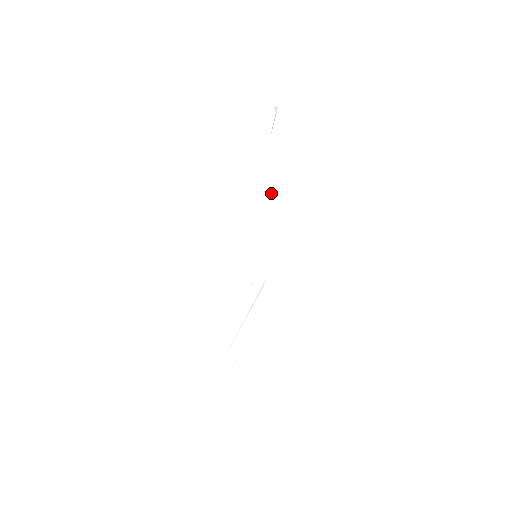
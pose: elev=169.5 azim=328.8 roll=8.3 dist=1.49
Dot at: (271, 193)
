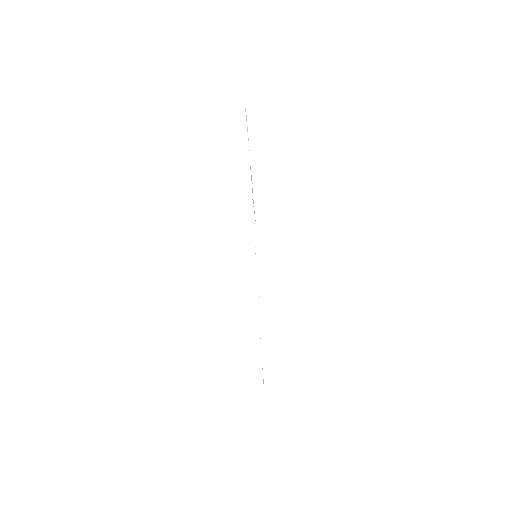
Dot at: occluded
